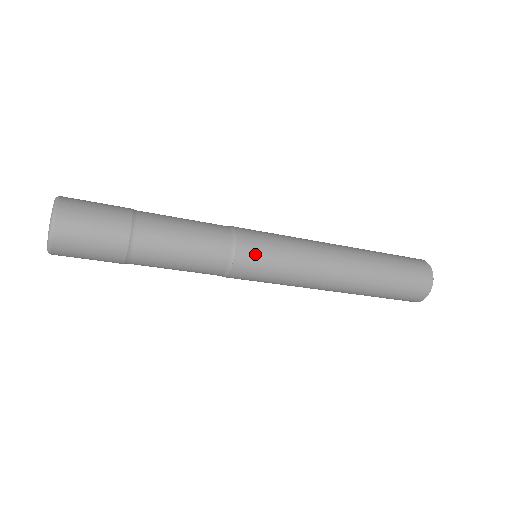
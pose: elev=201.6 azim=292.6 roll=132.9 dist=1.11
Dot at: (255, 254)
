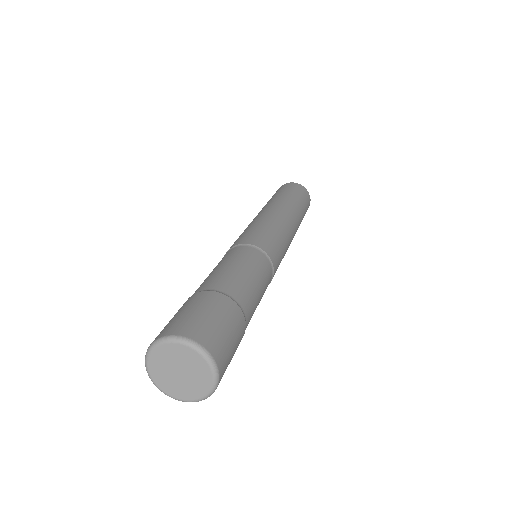
Dot at: occluded
